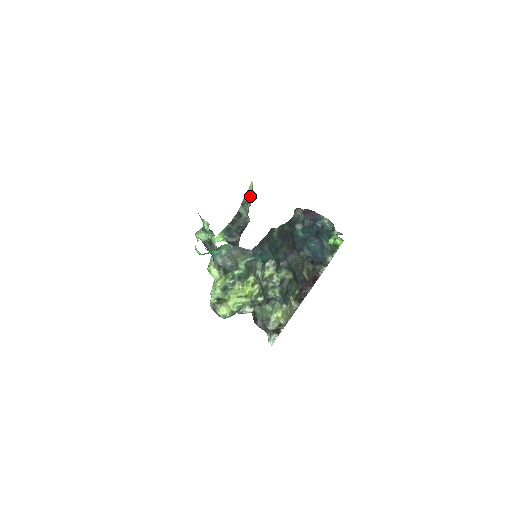
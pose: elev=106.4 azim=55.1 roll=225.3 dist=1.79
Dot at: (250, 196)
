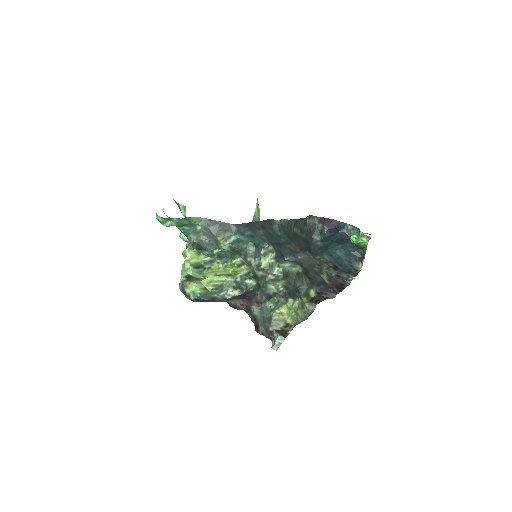
Dot at: (258, 215)
